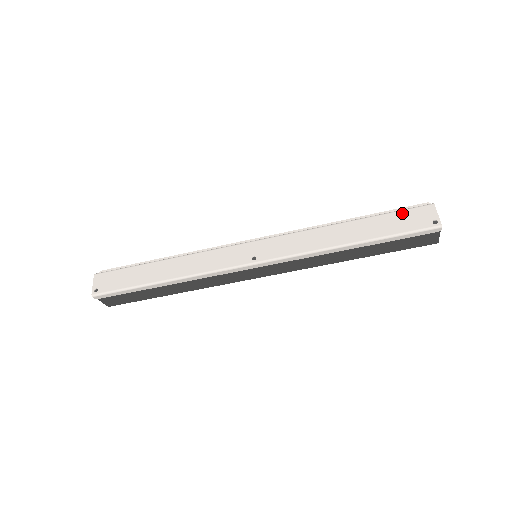
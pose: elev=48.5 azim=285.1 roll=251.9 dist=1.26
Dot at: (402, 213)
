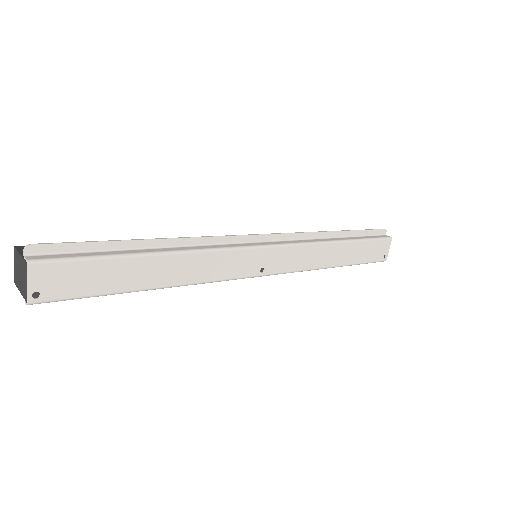
Dot at: (374, 243)
